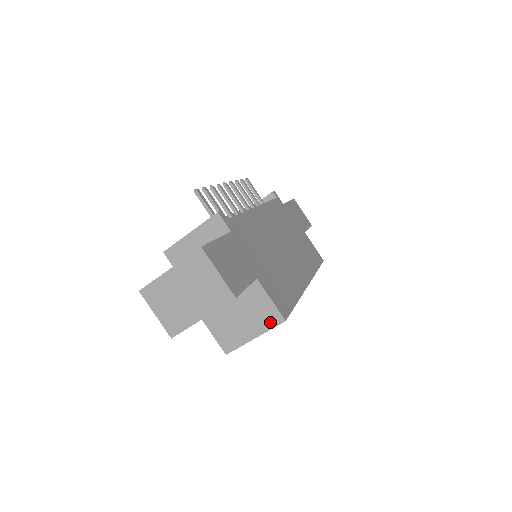
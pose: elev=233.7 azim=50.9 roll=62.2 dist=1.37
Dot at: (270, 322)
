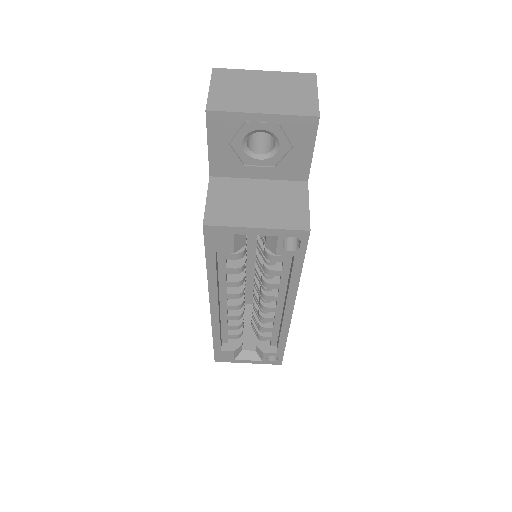
Dot at: (290, 222)
